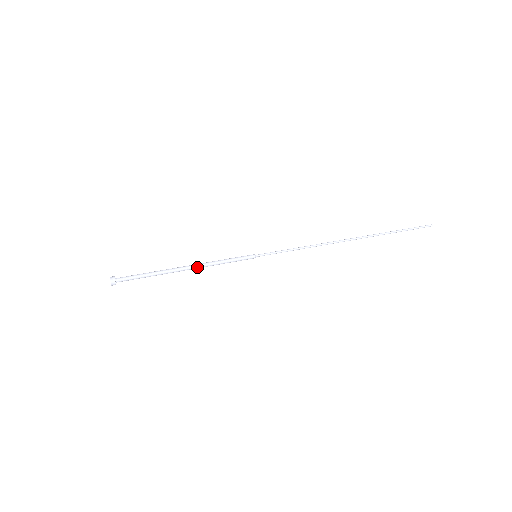
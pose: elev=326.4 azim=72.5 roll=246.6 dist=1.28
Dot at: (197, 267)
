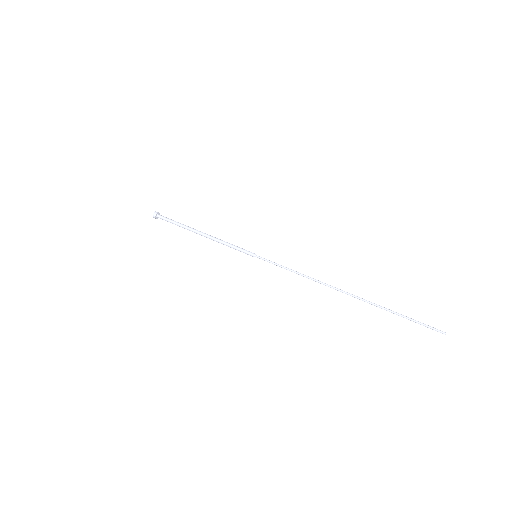
Dot at: (210, 237)
